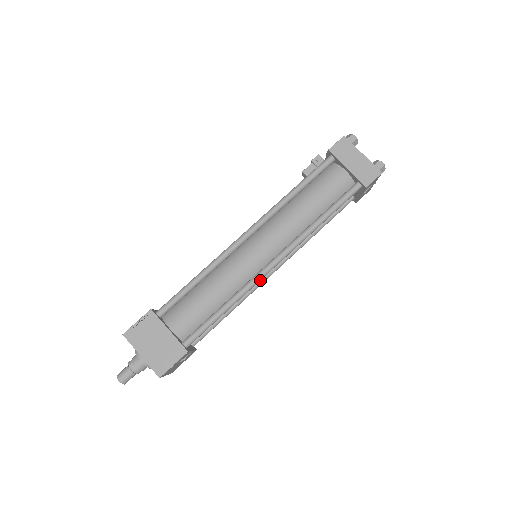
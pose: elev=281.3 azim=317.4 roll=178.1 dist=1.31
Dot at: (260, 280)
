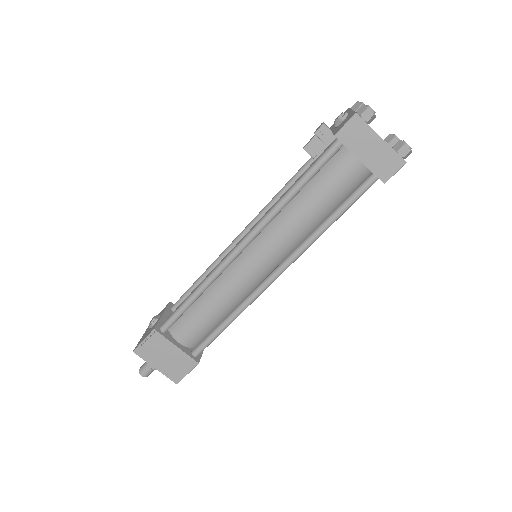
Dot at: occluded
